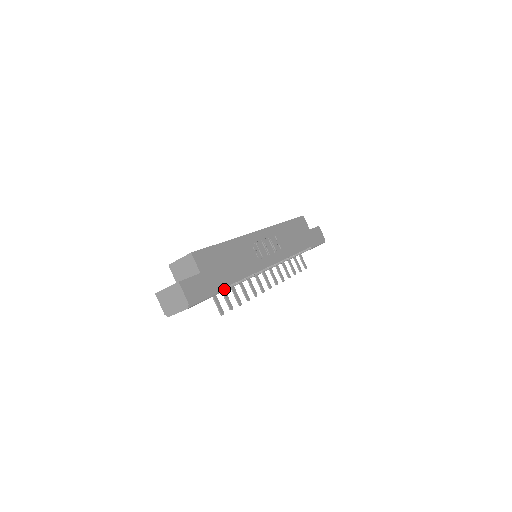
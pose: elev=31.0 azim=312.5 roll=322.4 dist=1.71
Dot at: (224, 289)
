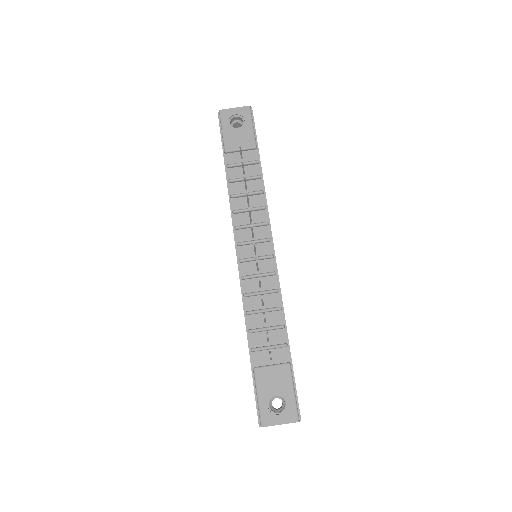
Dot at: (253, 161)
